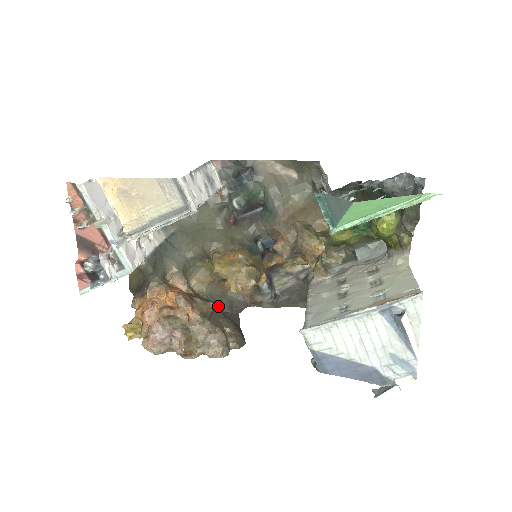
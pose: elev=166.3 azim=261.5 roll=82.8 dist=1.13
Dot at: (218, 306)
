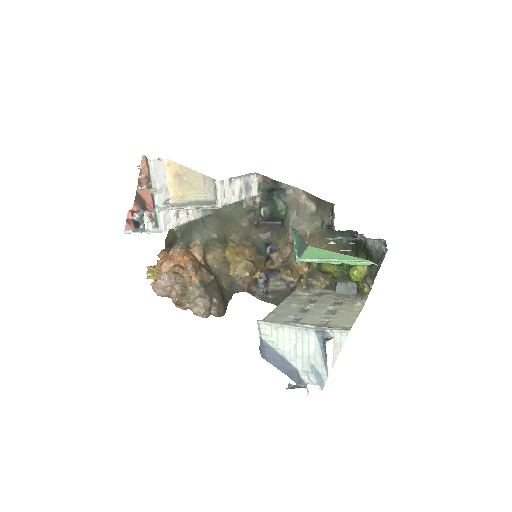
Dot at: (221, 281)
